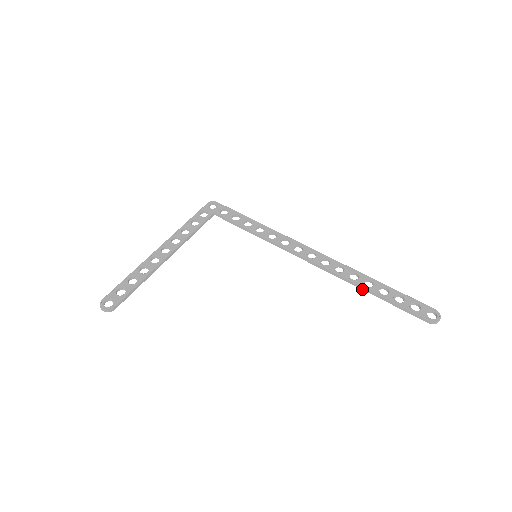
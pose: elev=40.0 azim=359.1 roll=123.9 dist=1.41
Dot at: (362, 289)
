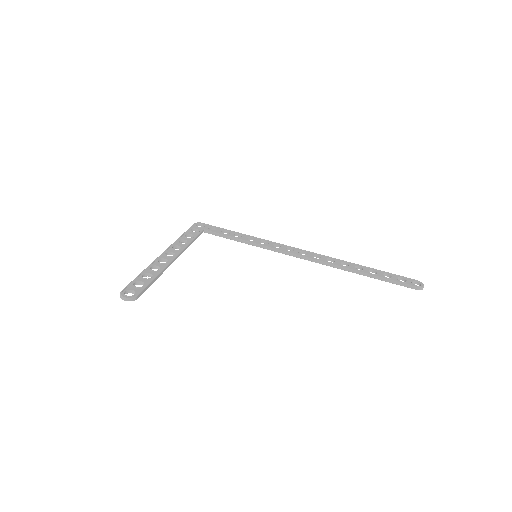
Dot at: occluded
